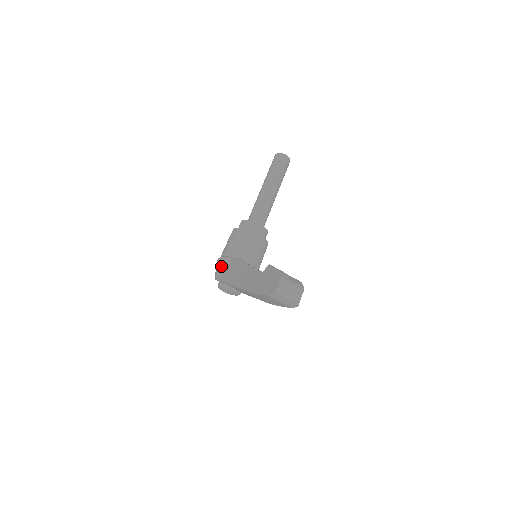
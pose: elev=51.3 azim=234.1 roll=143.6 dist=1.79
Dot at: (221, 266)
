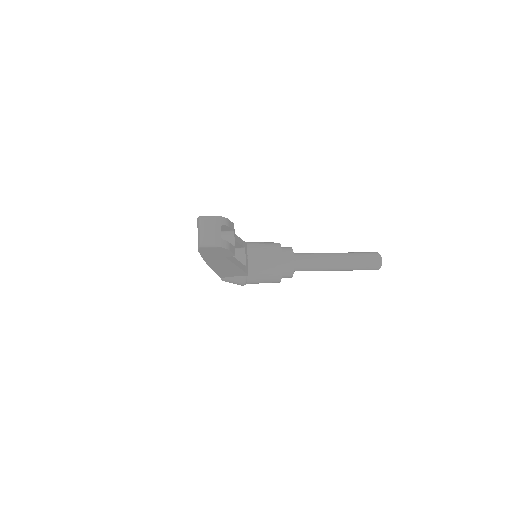
Dot at: occluded
